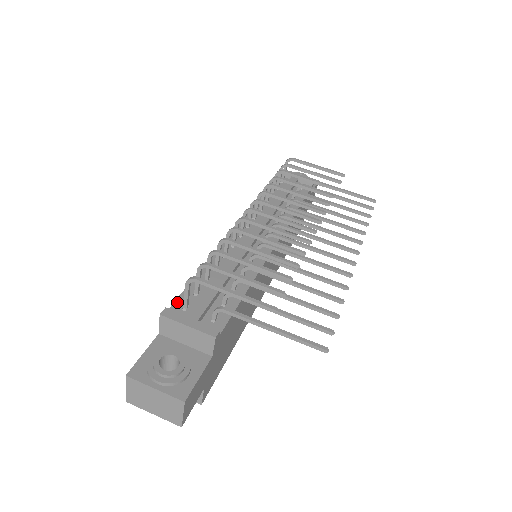
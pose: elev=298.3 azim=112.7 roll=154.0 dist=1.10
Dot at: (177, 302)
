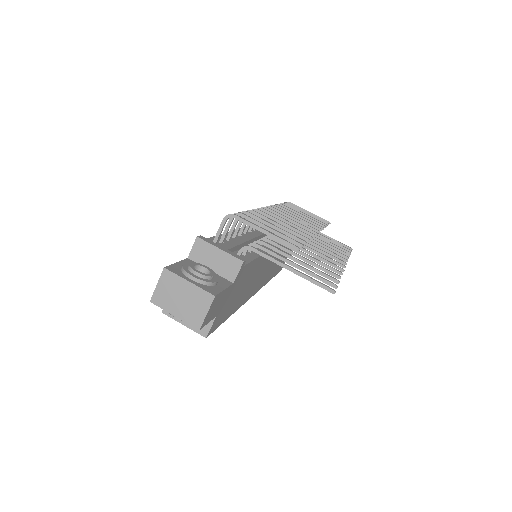
Dot at: occluded
